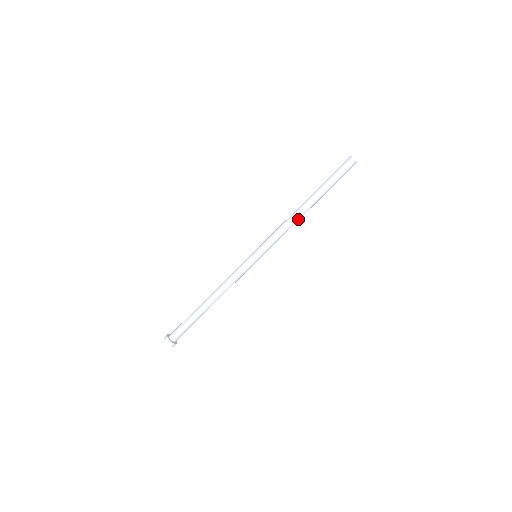
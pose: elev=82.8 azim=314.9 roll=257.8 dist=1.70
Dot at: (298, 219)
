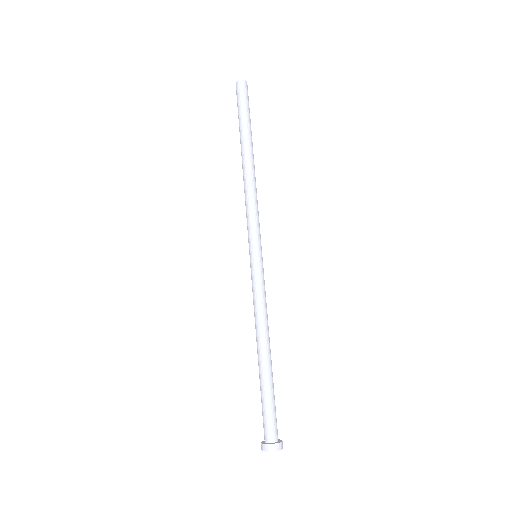
Dot at: (255, 181)
